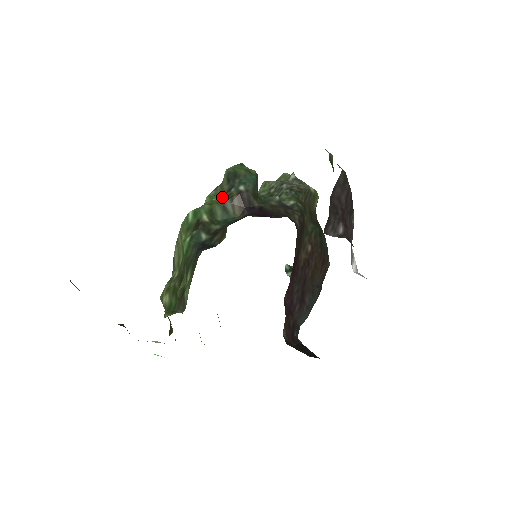
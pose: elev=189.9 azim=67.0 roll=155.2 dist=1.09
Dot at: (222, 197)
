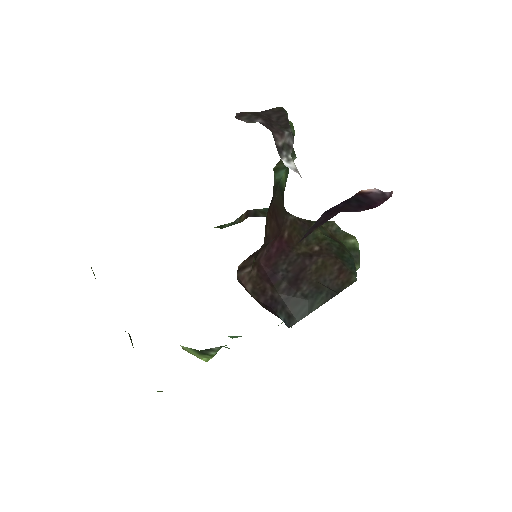
Dot at: occluded
